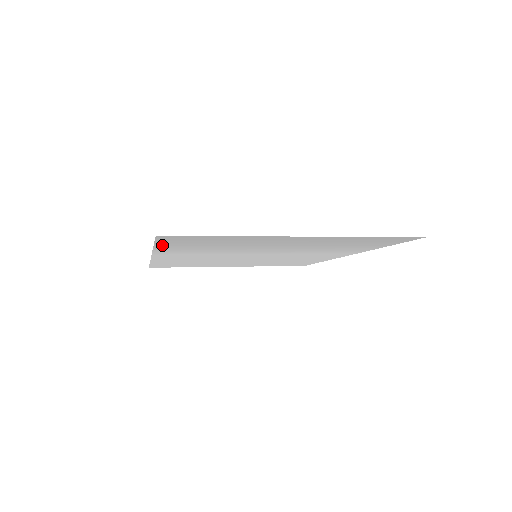
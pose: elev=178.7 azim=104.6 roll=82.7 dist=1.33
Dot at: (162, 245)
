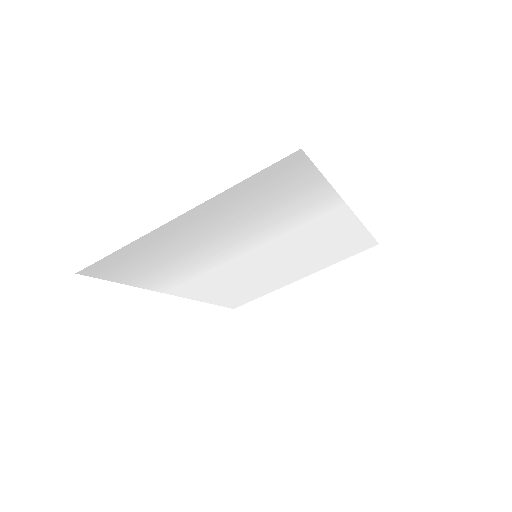
Dot at: (125, 280)
